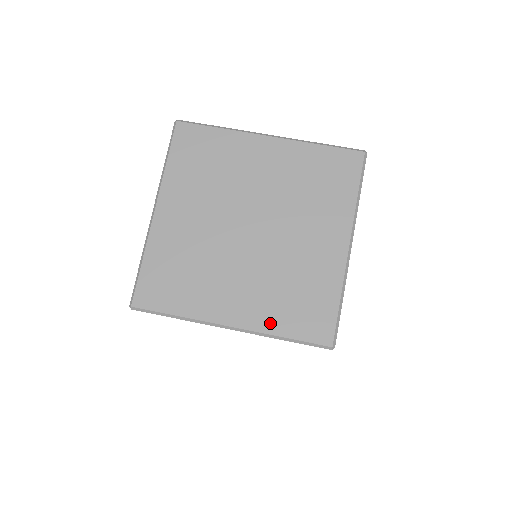
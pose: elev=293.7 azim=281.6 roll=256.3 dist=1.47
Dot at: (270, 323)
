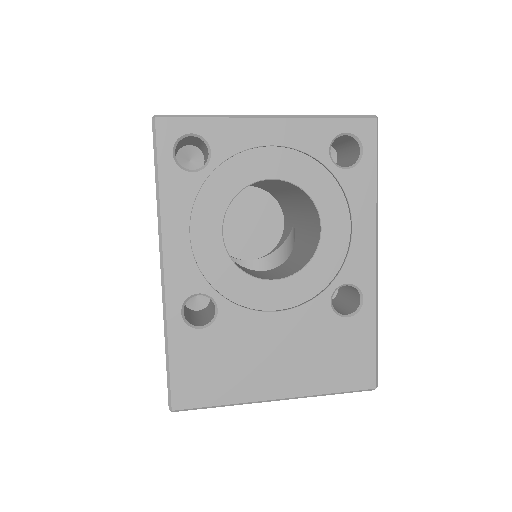
Dot at: occluded
